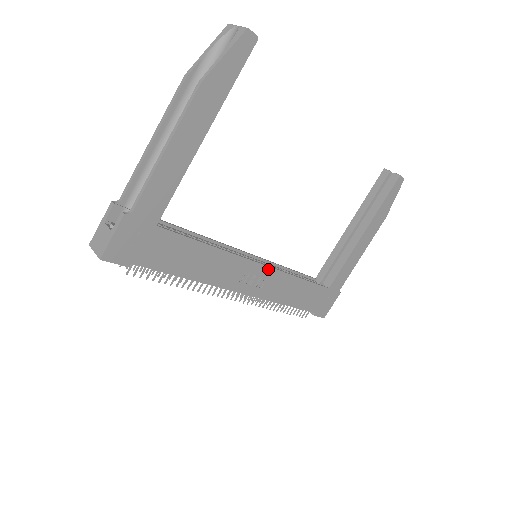
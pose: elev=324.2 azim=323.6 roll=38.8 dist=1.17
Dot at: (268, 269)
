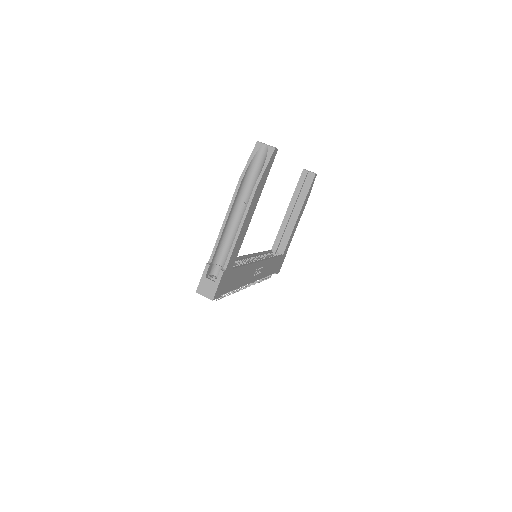
Dot at: (264, 262)
